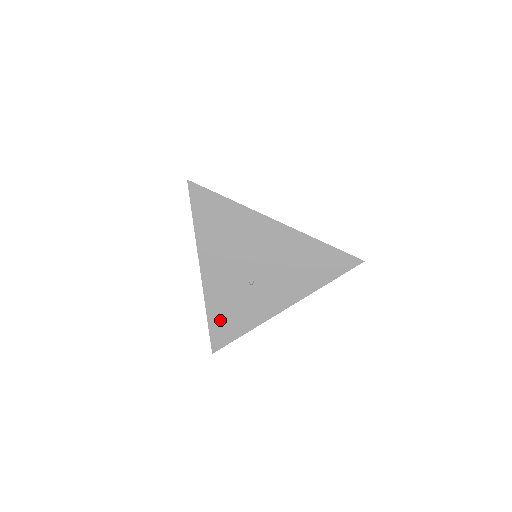
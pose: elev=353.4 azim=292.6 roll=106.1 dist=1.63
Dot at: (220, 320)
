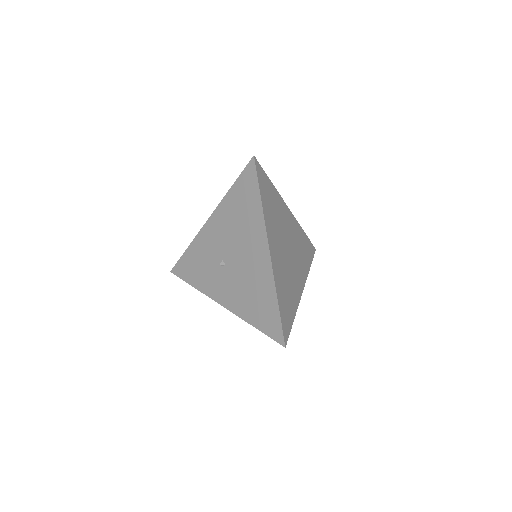
Dot at: (190, 260)
